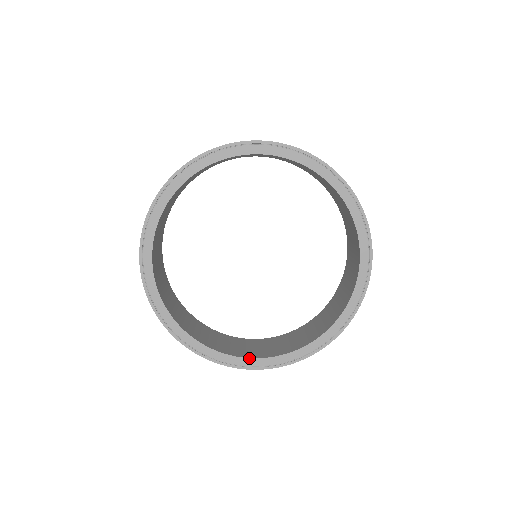
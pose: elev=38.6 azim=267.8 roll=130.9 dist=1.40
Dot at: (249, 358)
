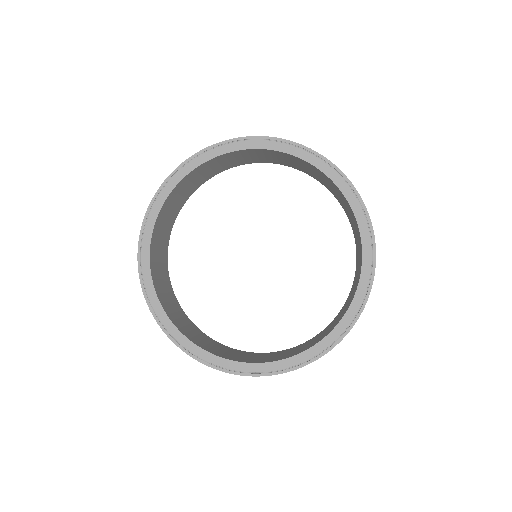
Dot at: (283, 359)
